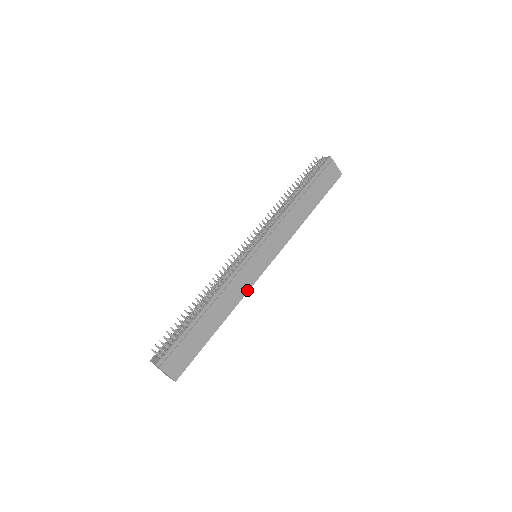
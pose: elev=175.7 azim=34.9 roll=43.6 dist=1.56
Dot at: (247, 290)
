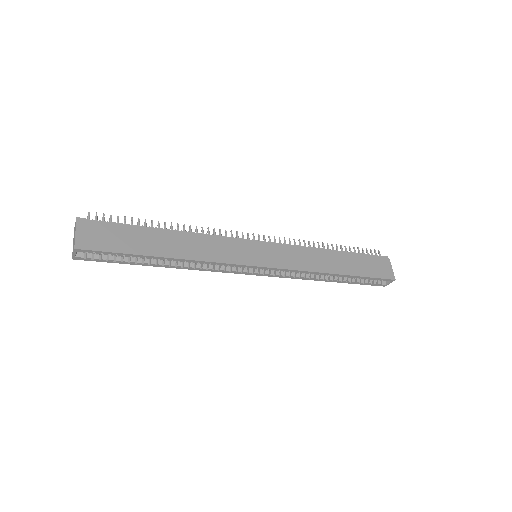
Dot at: (223, 261)
